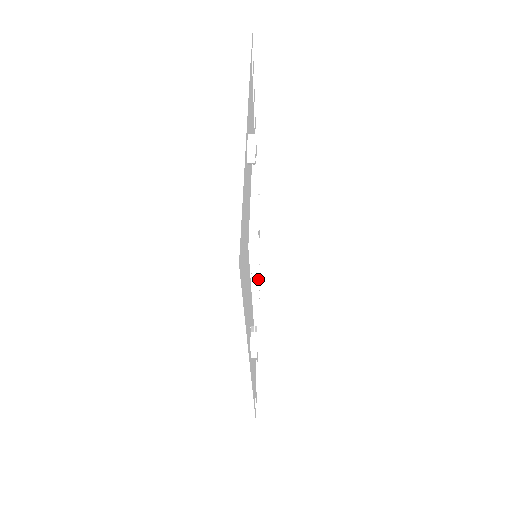
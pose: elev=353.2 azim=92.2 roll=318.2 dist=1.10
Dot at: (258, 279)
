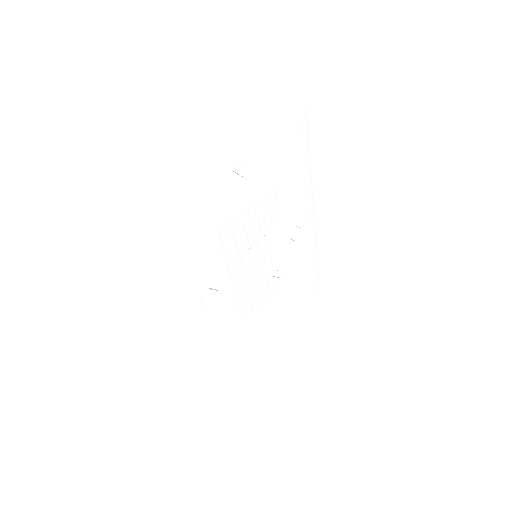
Dot at: (261, 280)
